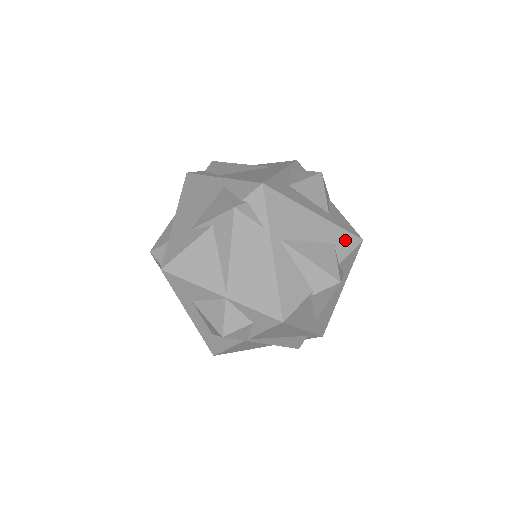
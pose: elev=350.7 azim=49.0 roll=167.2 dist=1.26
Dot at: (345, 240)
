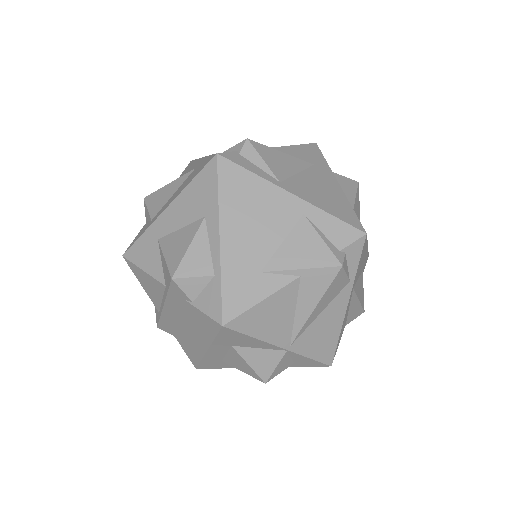
Dot at: occluded
